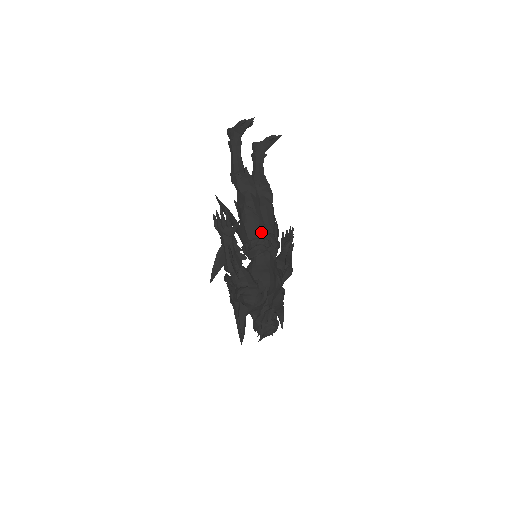
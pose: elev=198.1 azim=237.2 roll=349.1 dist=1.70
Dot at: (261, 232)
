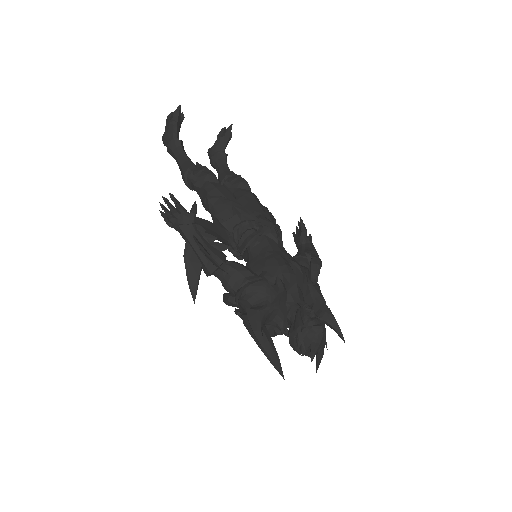
Dot at: (241, 215)
